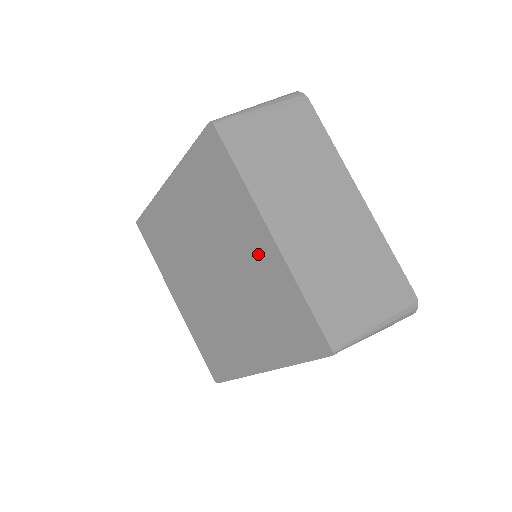
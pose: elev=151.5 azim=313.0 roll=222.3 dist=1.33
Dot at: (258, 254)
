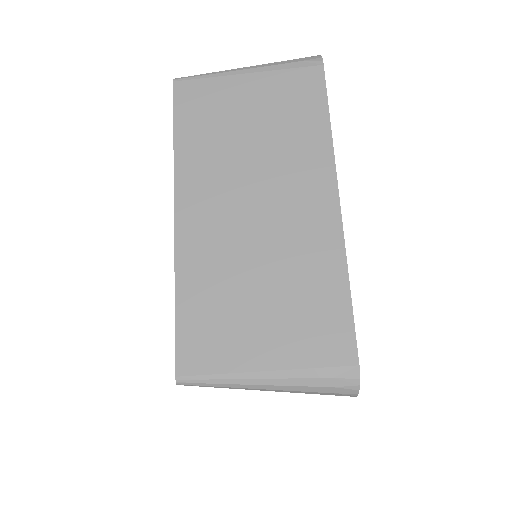
Dot at: occluded
